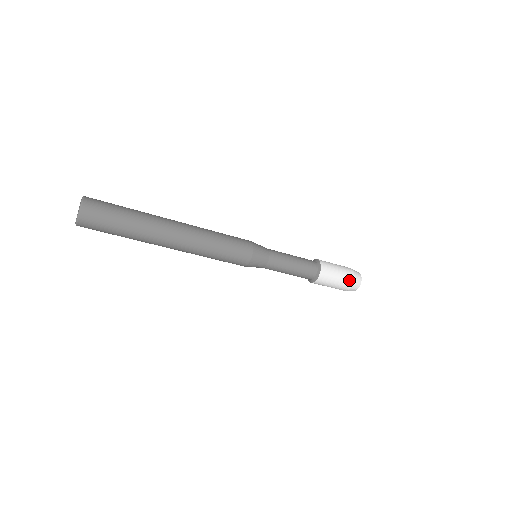
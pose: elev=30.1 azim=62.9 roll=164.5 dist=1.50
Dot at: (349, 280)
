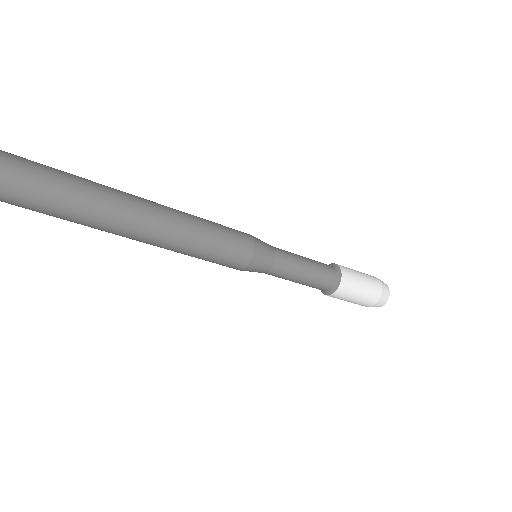
Dot at: (375, 293)
